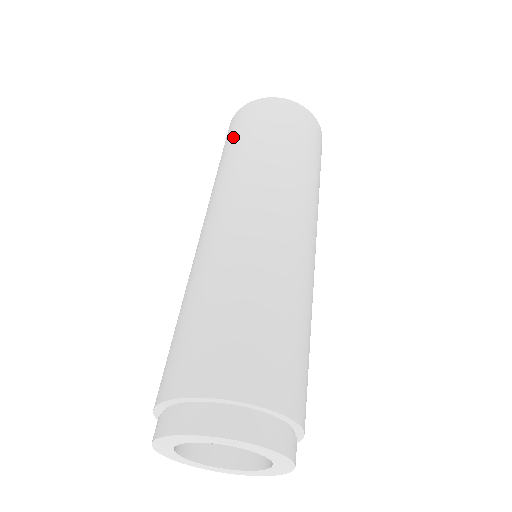
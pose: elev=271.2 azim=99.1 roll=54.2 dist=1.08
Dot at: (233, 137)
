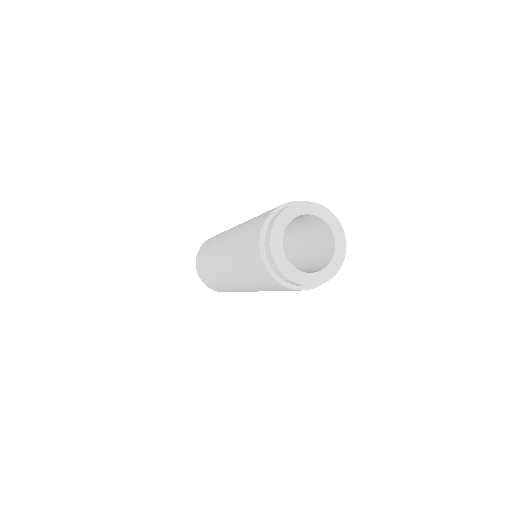
Dot at: (203, 254)
